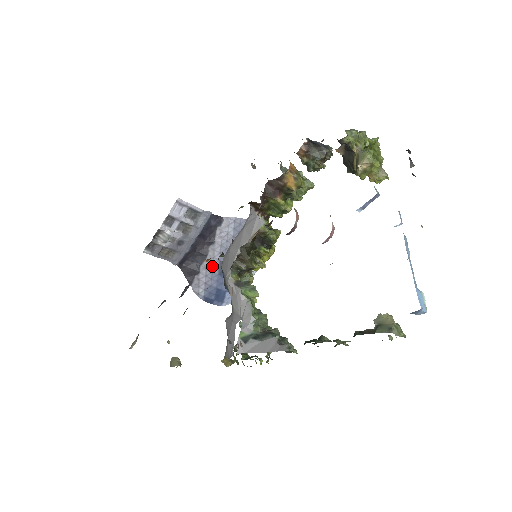
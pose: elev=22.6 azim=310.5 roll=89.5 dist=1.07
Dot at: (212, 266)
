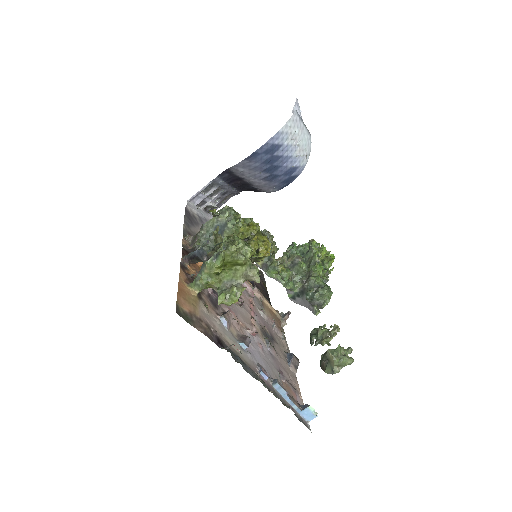
Dot at: (260, 183)
